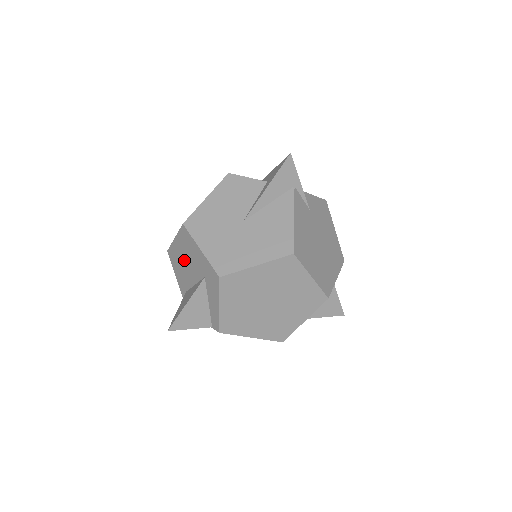
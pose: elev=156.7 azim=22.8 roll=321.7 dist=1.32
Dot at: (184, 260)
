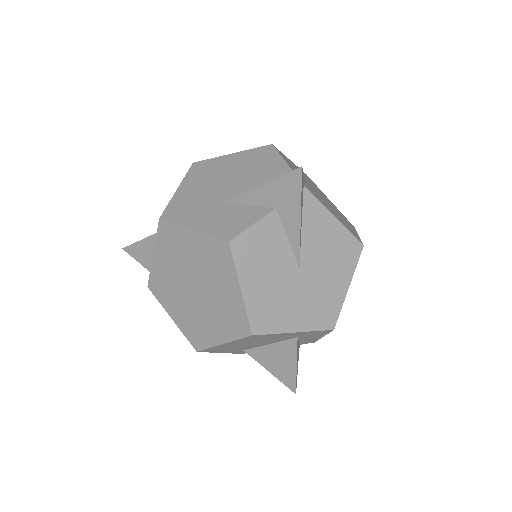
Dot at: (246, 344)
